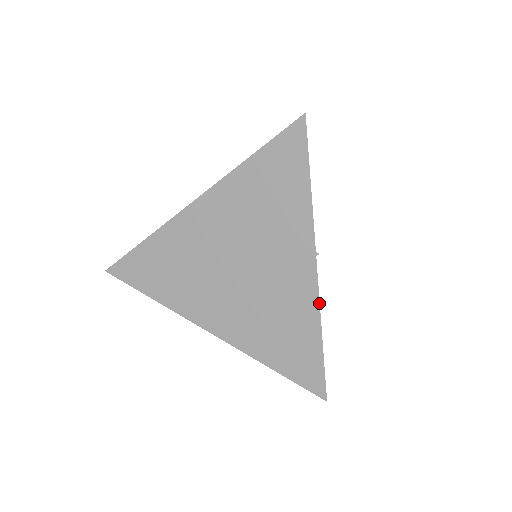
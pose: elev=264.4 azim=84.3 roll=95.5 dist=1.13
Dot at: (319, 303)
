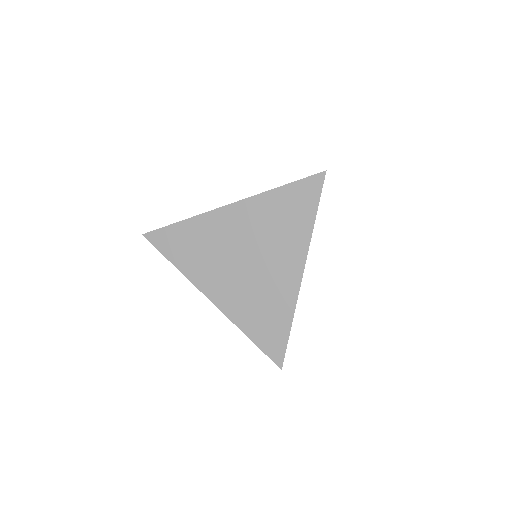
Dot at: (297, 299)
